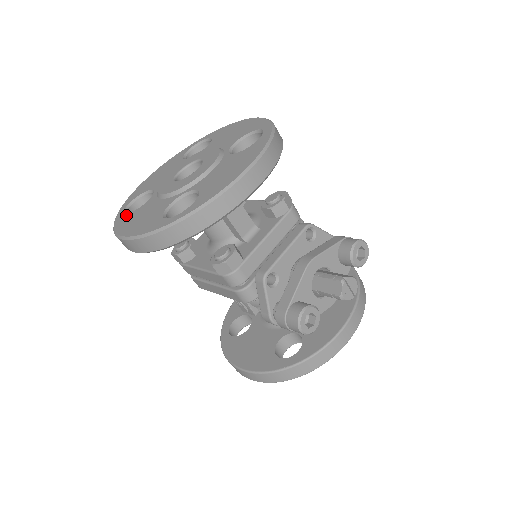
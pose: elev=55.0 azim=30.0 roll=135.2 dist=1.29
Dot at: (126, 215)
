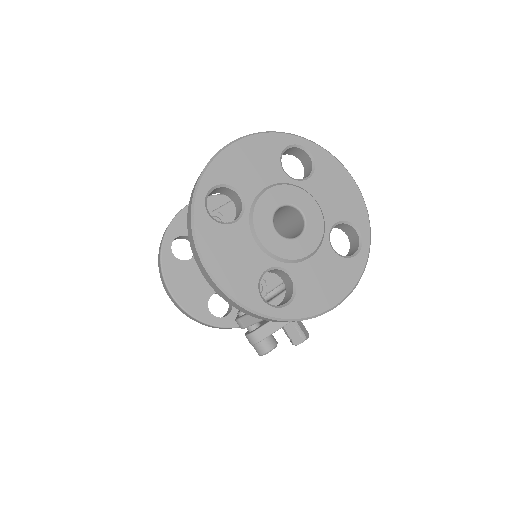
Dot at: (211, 221)
